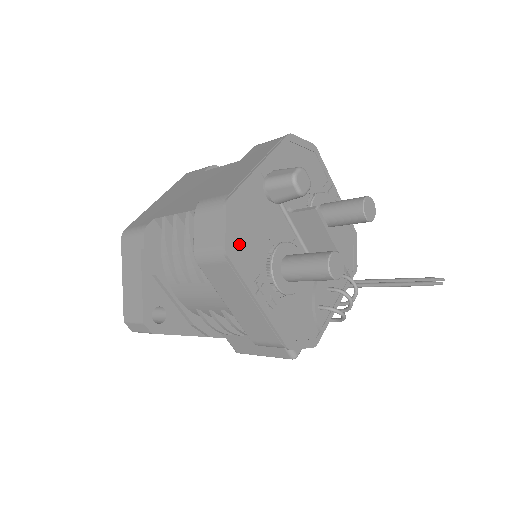
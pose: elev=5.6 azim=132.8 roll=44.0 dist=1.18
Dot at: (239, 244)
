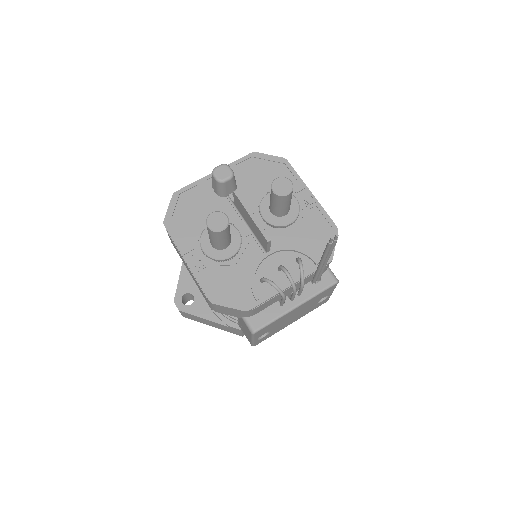
Dot at: (178, 220)
